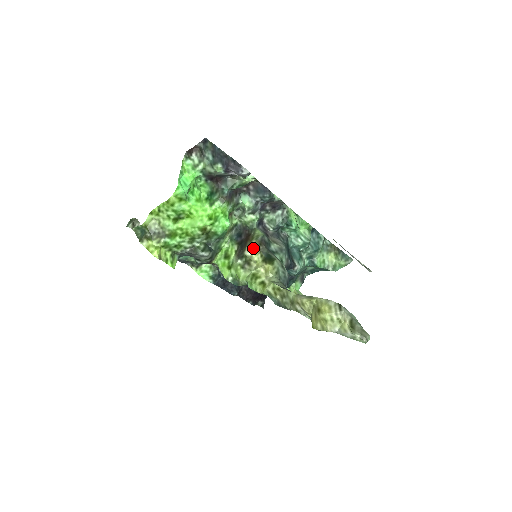
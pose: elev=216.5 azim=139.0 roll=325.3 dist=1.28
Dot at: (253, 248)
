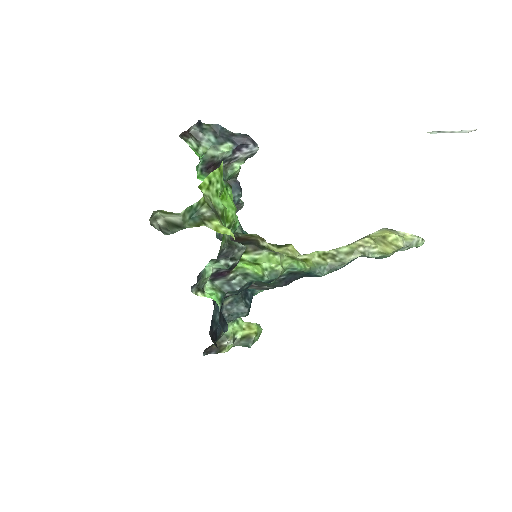
Dot at: (264, 239)
